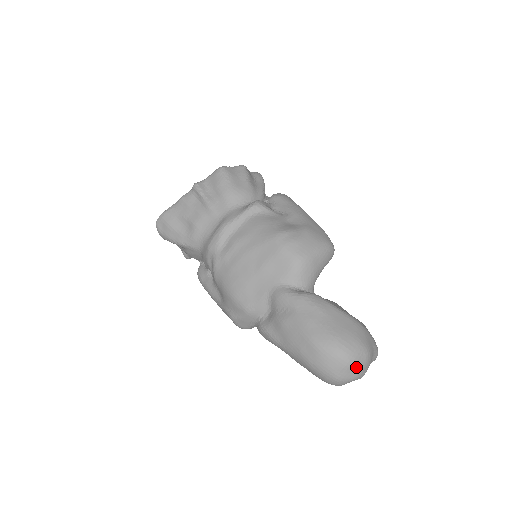
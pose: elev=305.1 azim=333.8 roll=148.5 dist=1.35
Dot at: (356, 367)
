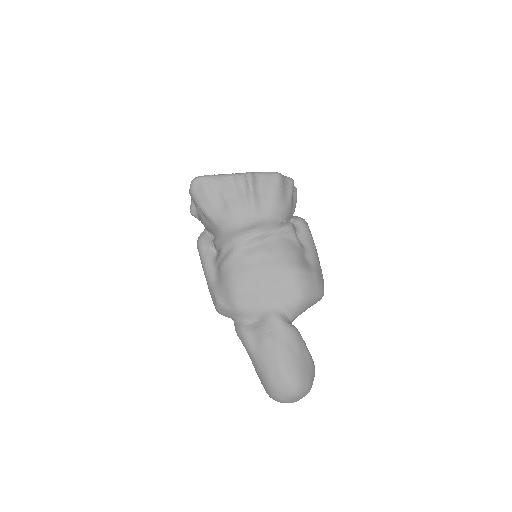
Dot at: (298, 398)
